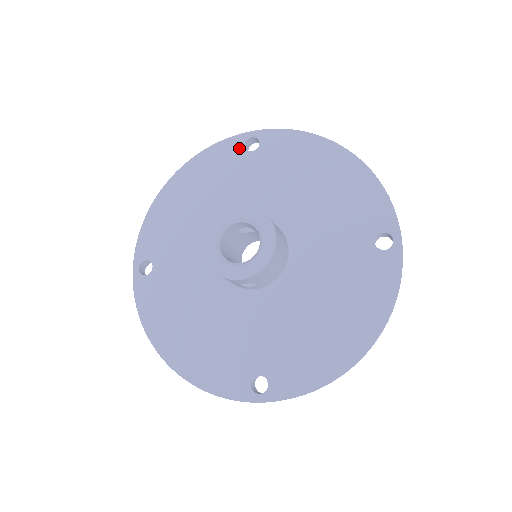
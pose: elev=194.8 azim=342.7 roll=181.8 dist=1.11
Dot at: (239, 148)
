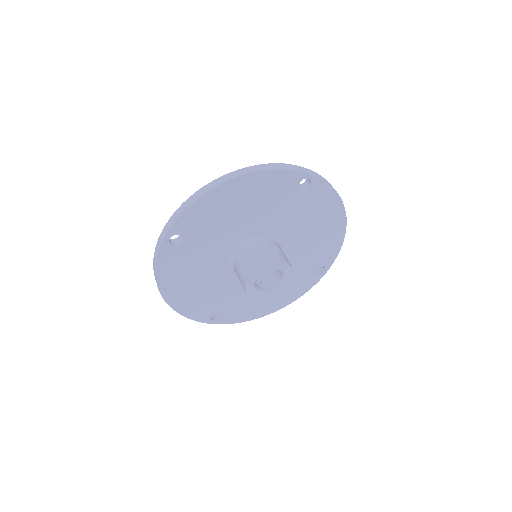
Dot at: (296, 182)
